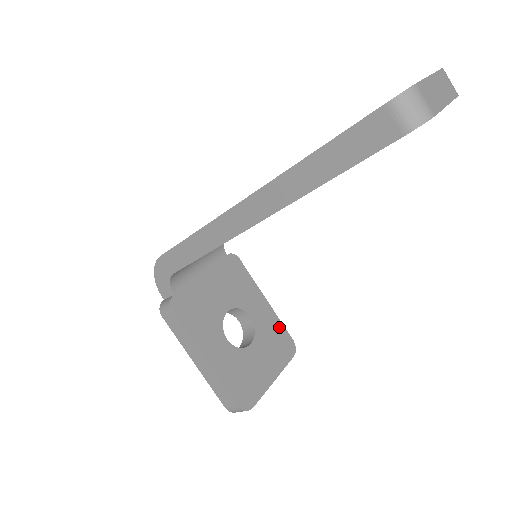
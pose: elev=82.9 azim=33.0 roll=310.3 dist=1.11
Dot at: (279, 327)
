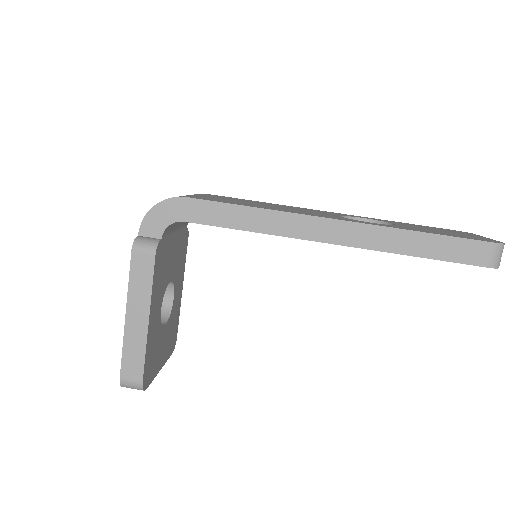
Dot at: (177, 320)
